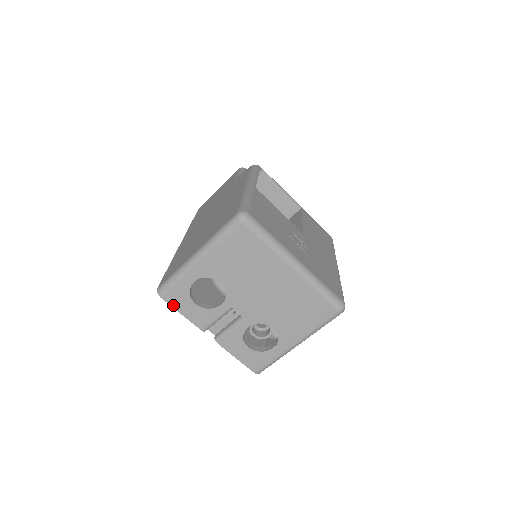
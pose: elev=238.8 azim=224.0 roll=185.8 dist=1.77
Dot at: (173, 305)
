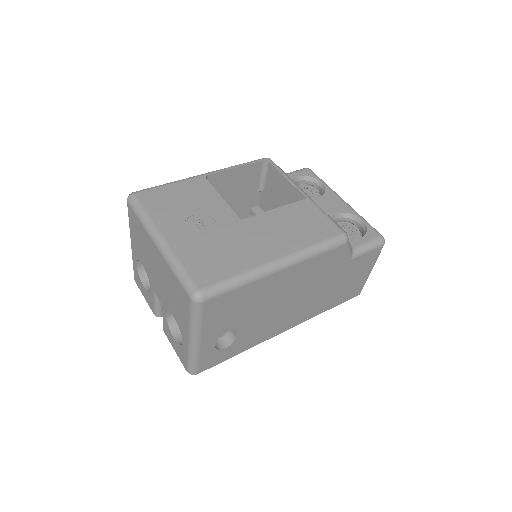
Dot at: (140, 288)
